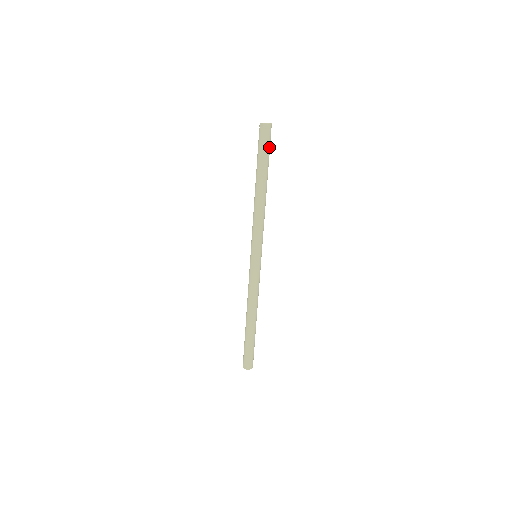
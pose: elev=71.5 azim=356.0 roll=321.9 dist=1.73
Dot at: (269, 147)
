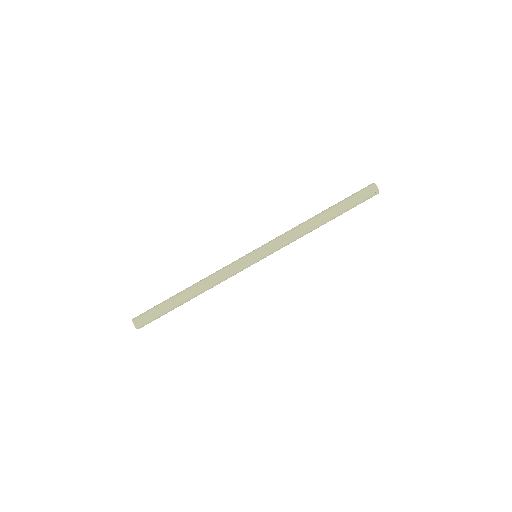
Dot at: (358, 204)
